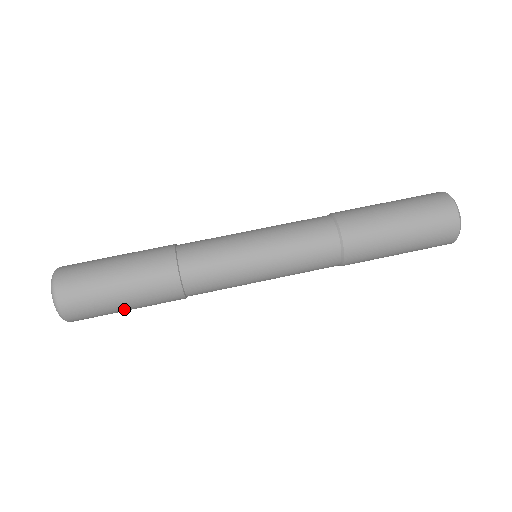
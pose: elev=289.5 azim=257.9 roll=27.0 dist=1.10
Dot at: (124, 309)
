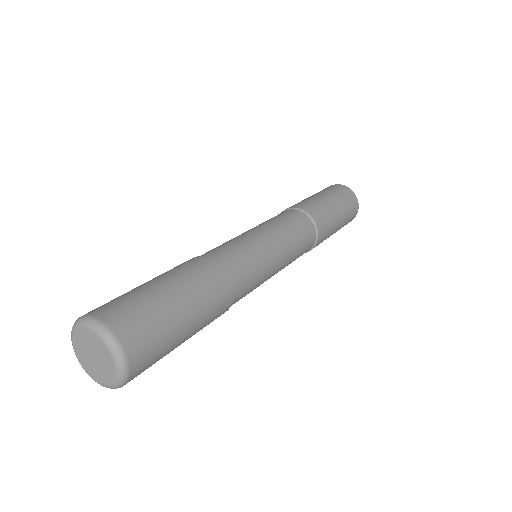
Dot at: (181, 315)
